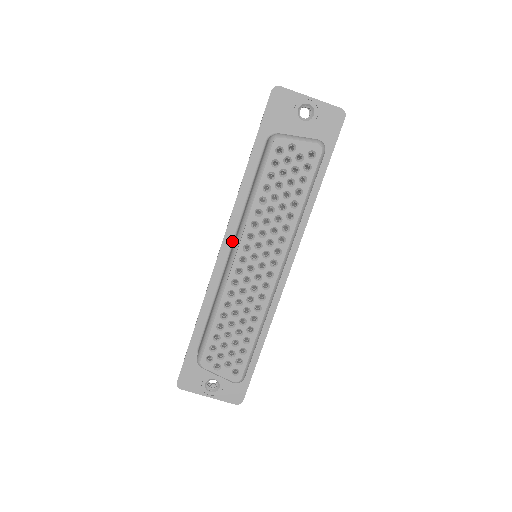
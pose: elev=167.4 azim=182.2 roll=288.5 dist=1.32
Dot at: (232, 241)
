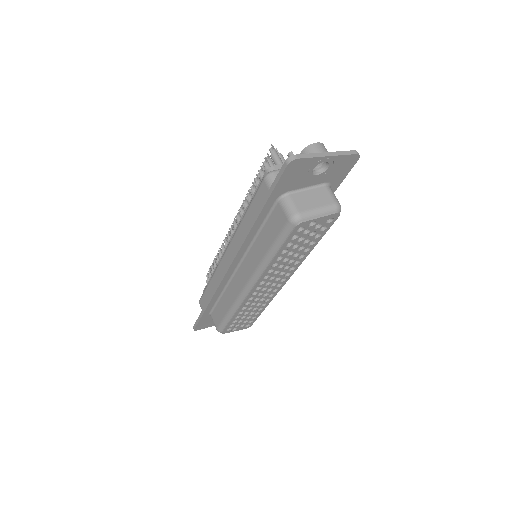
Dot at: (239, 263)
